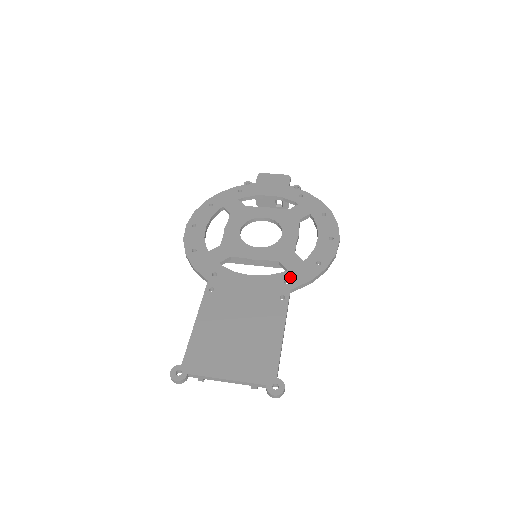
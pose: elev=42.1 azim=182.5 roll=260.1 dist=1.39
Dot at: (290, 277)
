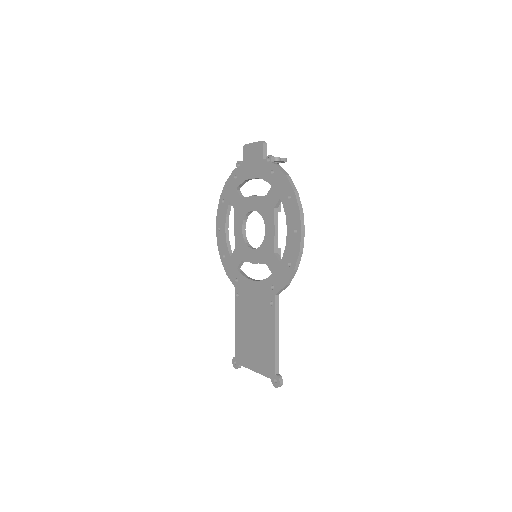
Dot at: (274, 282)
